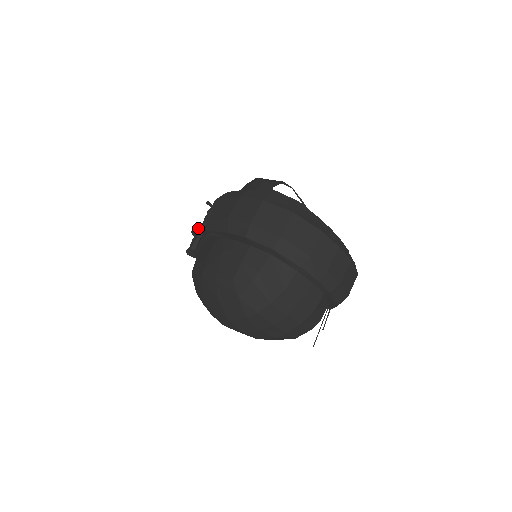
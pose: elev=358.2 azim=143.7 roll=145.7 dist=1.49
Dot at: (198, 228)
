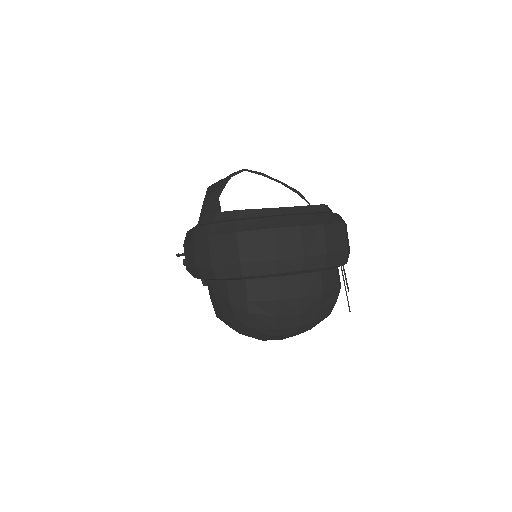
Dot at: occluded
